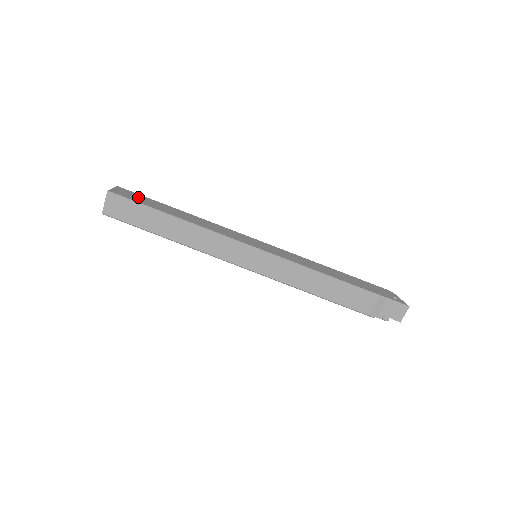
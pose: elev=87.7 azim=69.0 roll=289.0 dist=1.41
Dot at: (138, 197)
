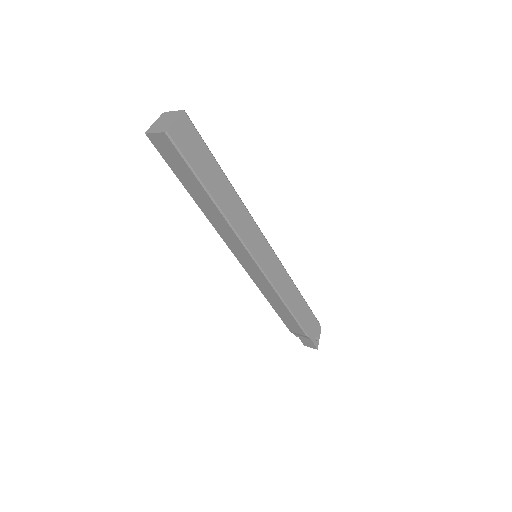
Dot at: (196, 147)
